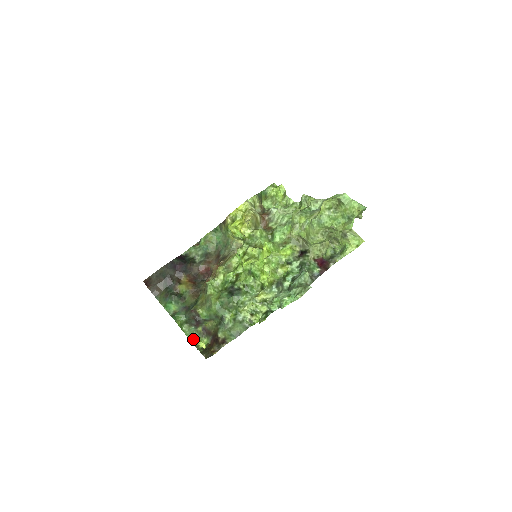
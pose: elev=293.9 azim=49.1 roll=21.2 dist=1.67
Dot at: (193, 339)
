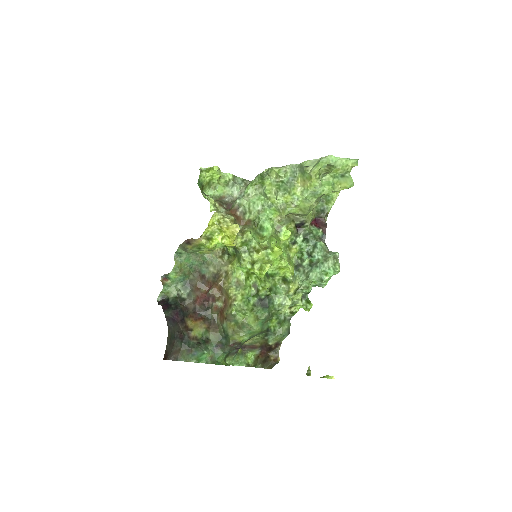
Dot at: (241, 363)
